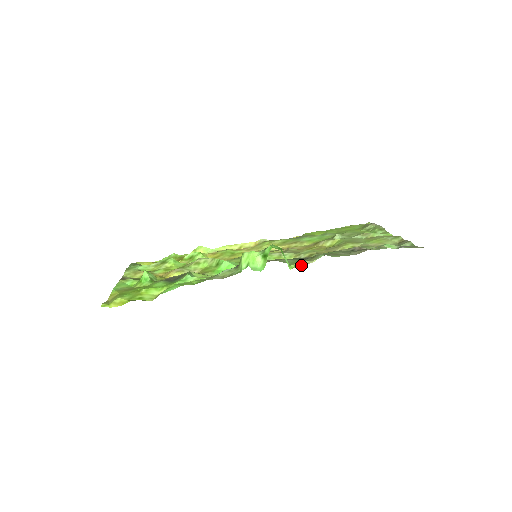
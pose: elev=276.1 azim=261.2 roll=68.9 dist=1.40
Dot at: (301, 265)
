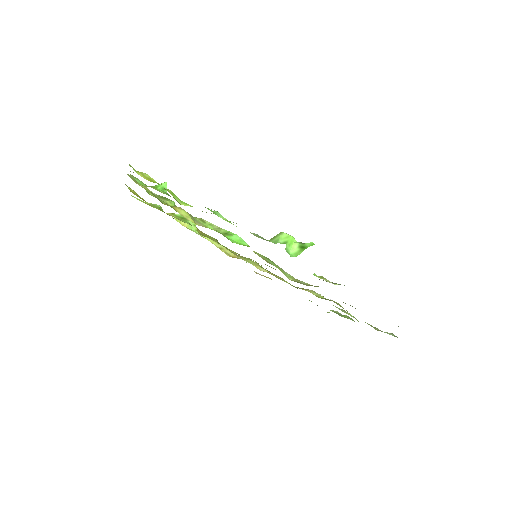
Dot at: (324, 279)
